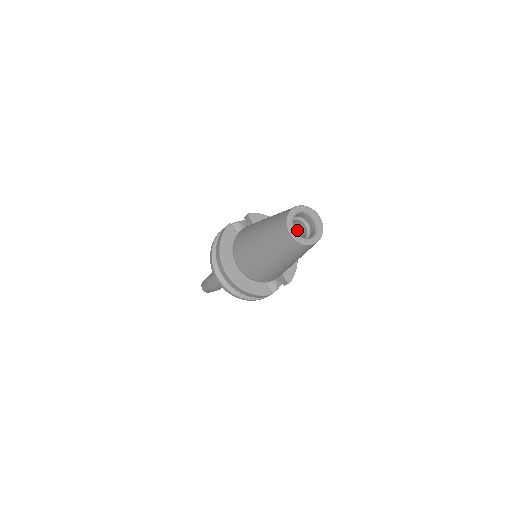
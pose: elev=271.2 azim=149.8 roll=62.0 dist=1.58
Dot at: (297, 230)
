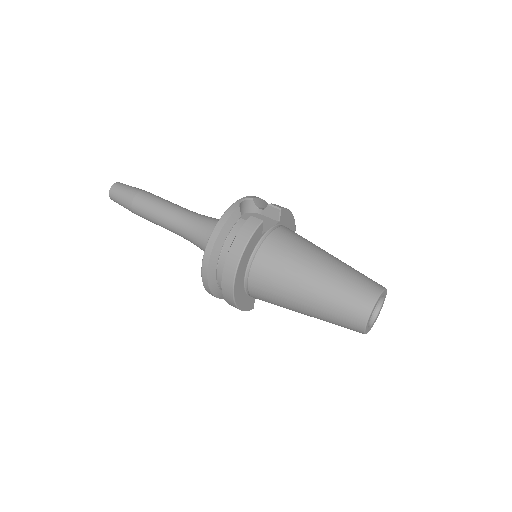
Dot at: occluded
